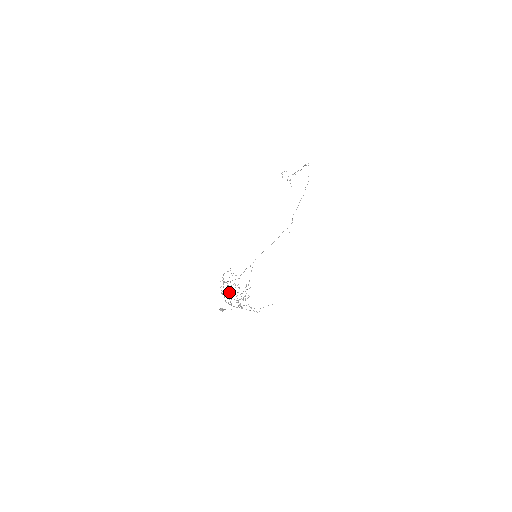
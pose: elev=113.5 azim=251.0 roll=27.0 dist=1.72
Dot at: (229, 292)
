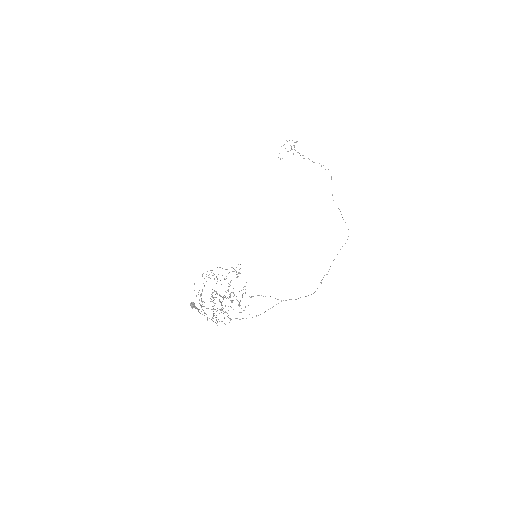
Dot at: occluded
